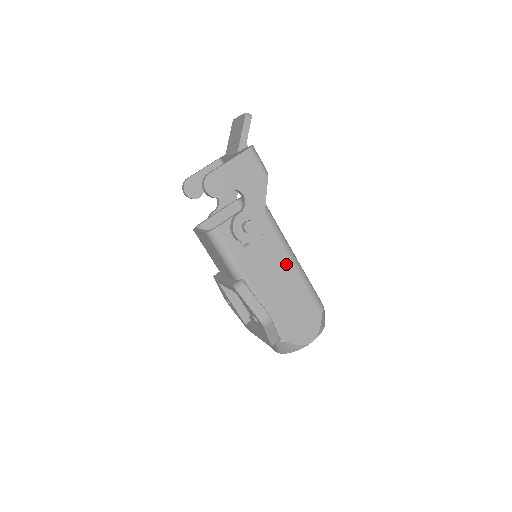
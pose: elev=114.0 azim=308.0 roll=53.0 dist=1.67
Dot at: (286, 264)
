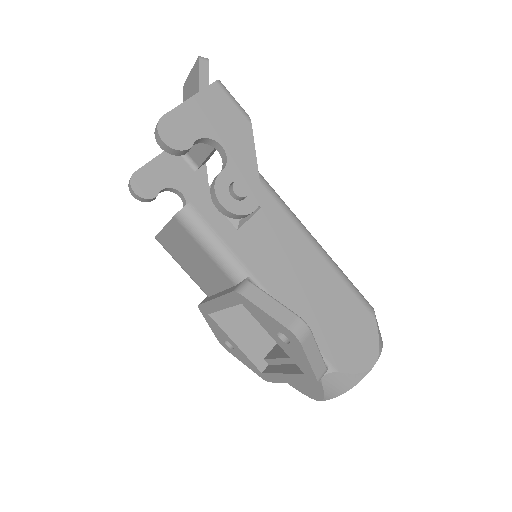
Dot at: (305, 249)
